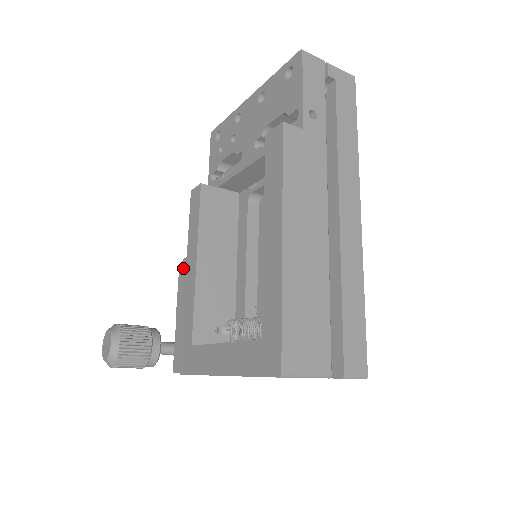
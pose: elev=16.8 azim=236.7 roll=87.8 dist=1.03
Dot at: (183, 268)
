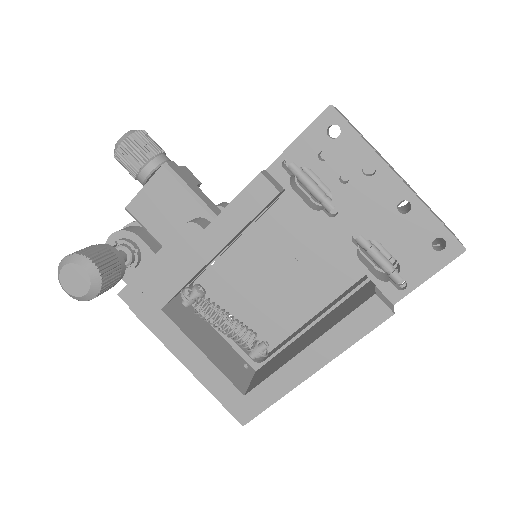
Dot at: (191, 232)
